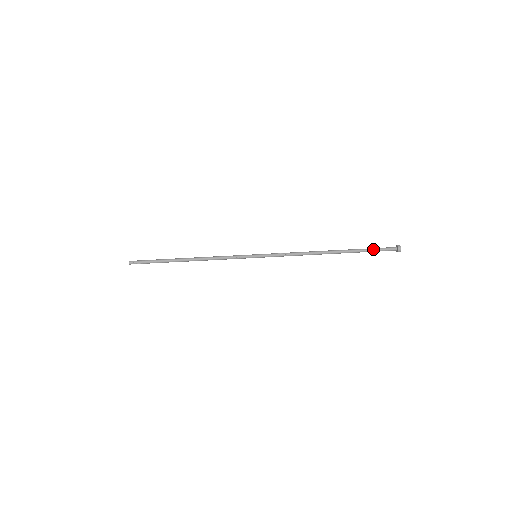
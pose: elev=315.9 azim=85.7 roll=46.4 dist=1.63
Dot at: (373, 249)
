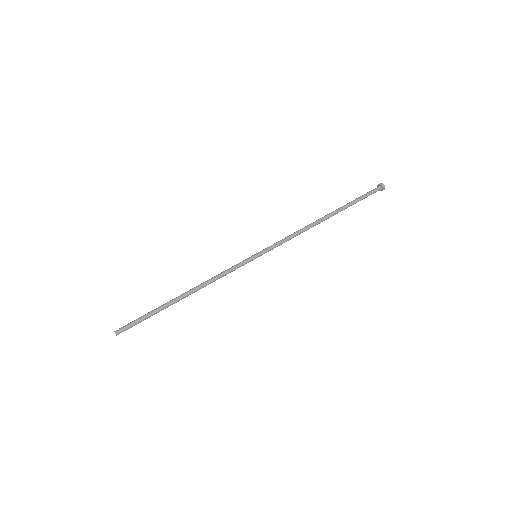
Dot at: (362, 198)
